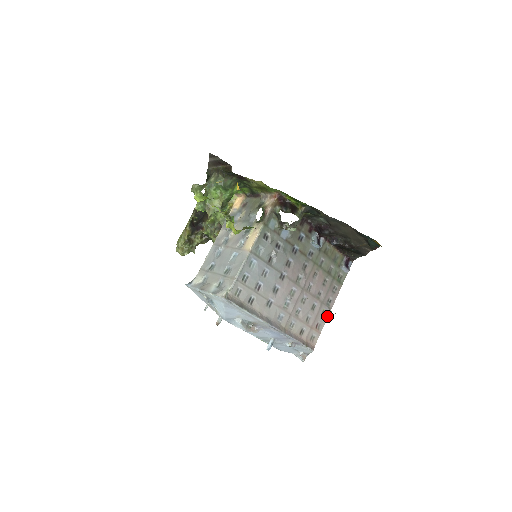
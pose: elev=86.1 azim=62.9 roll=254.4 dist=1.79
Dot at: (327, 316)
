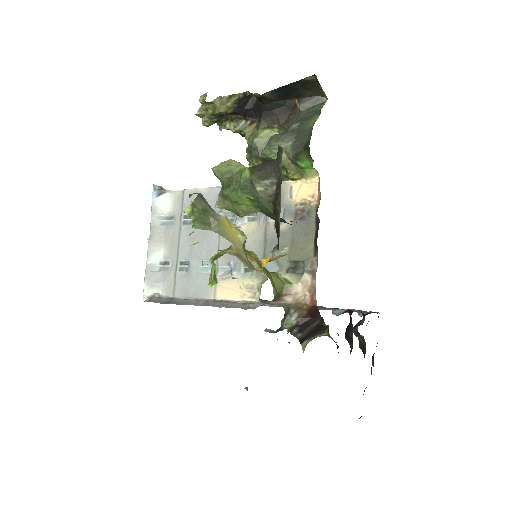
Dot at: occluded
